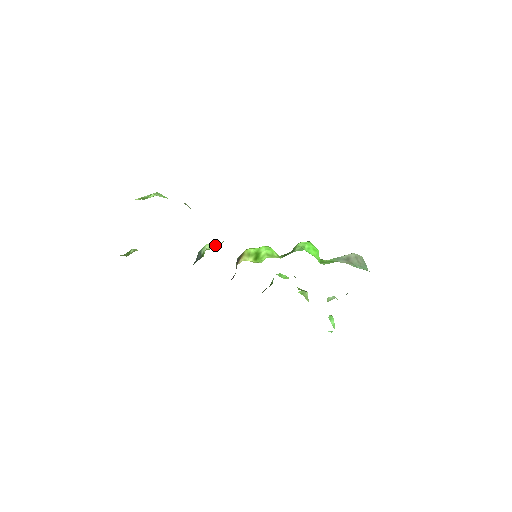
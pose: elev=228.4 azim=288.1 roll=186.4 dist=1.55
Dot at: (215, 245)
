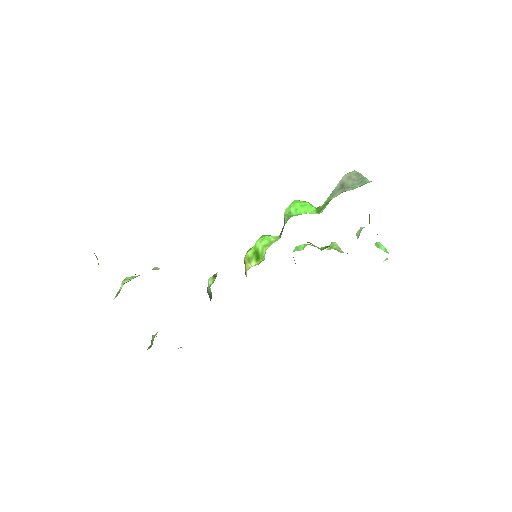
Dot at: (214, 276)
